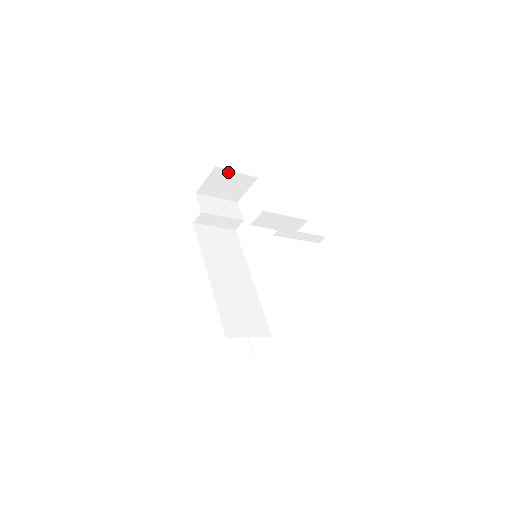
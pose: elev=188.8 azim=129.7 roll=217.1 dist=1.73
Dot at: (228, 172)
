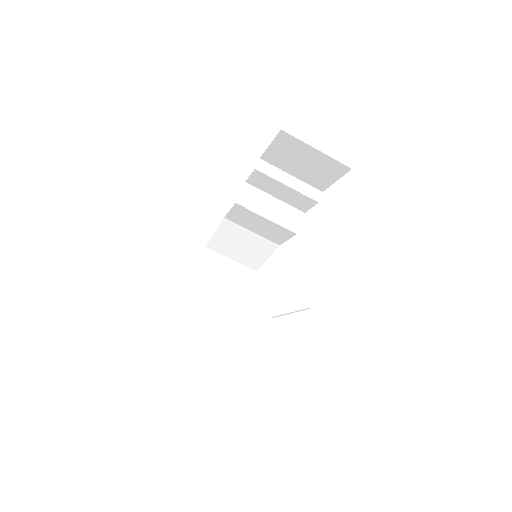
Dot at: (221, 258)
